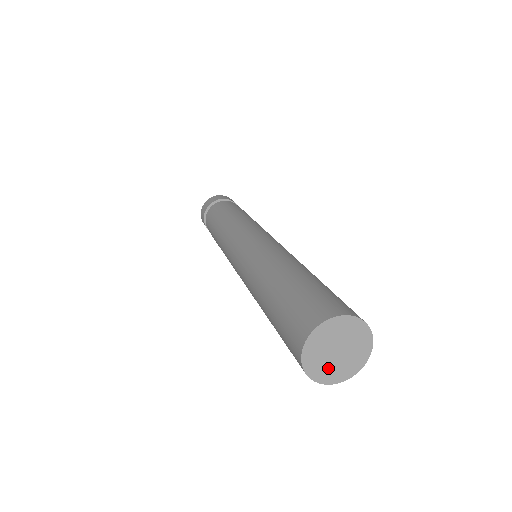
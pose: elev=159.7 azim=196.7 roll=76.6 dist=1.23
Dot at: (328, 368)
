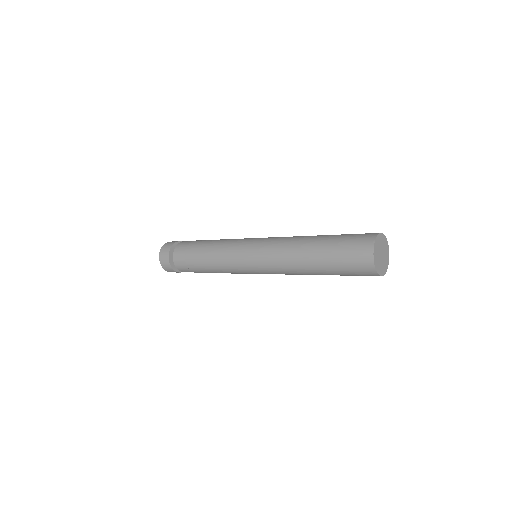
Dot at: (377, 257)
